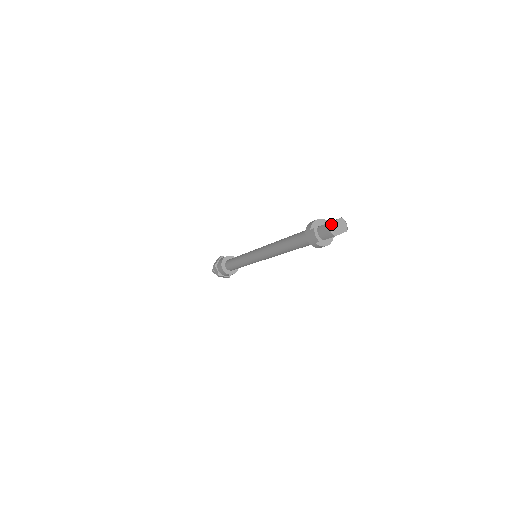
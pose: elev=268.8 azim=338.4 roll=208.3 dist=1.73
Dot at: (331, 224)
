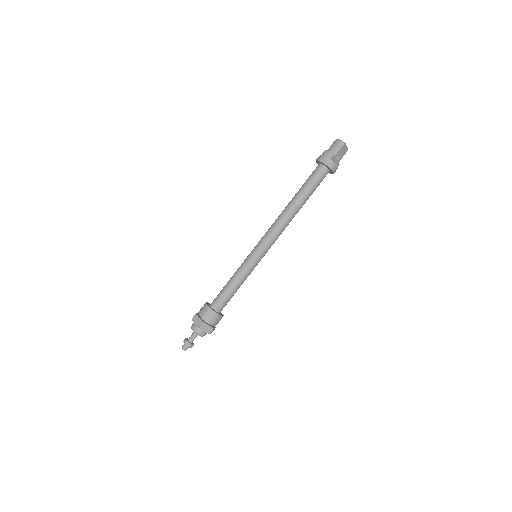
Dot at: (338, 139)
